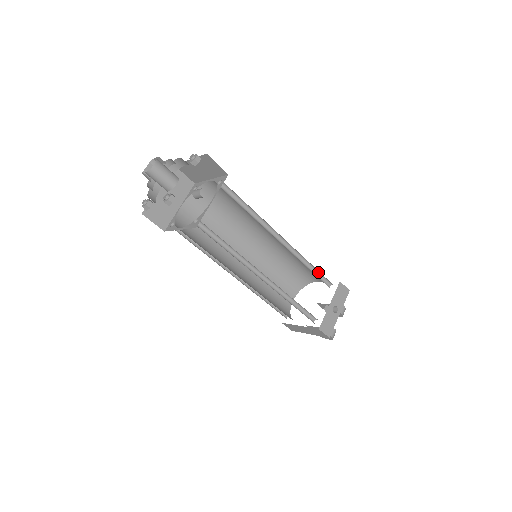
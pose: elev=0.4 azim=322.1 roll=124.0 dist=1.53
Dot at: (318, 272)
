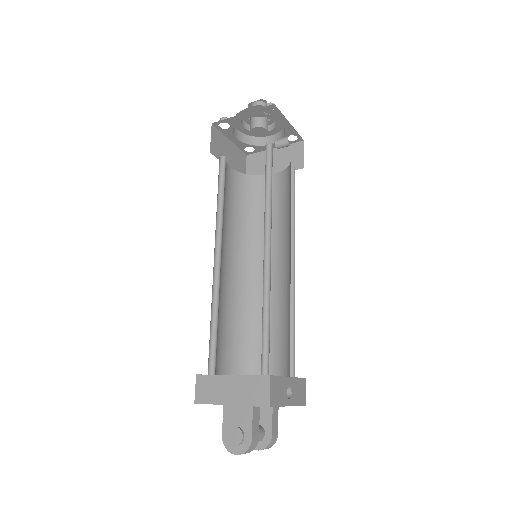
Dot at: (291, 343)
